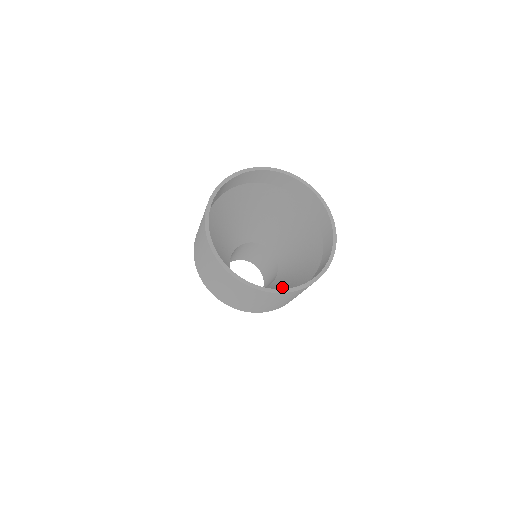
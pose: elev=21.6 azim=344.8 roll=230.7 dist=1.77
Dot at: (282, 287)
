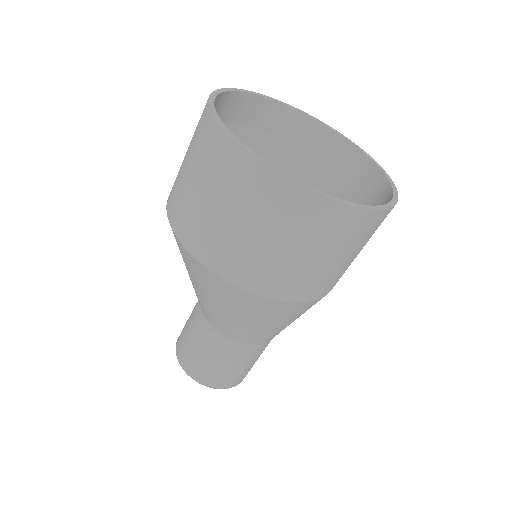
Dot at: occluded
